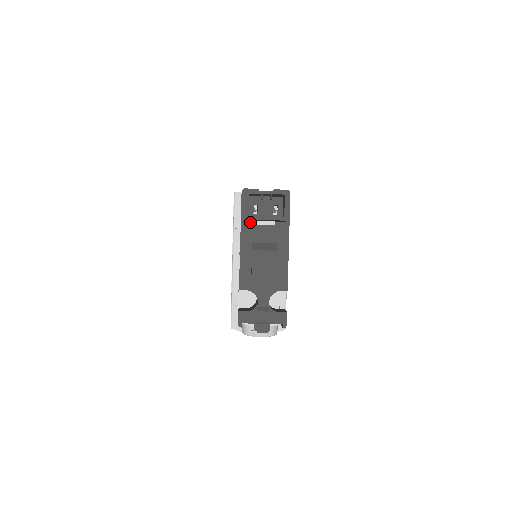
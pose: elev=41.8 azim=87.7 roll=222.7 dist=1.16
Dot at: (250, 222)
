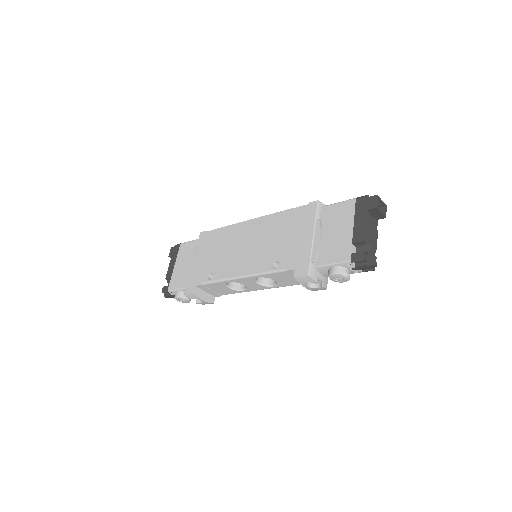
Dot at: (368, 211)
